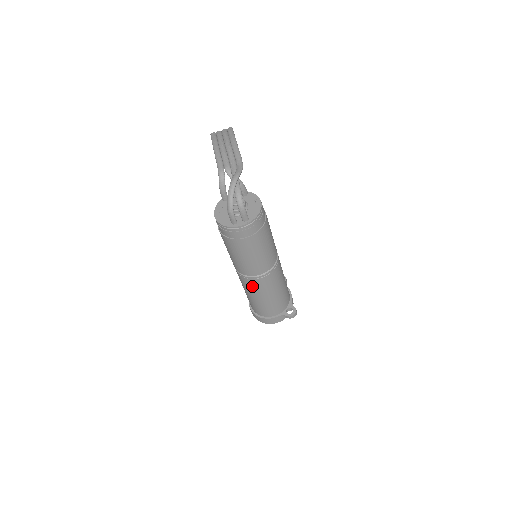
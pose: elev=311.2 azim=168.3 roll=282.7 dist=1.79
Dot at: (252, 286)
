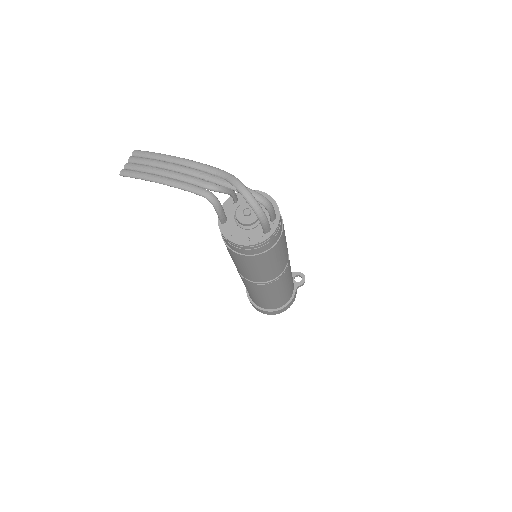
Dot at: (280, 284)
